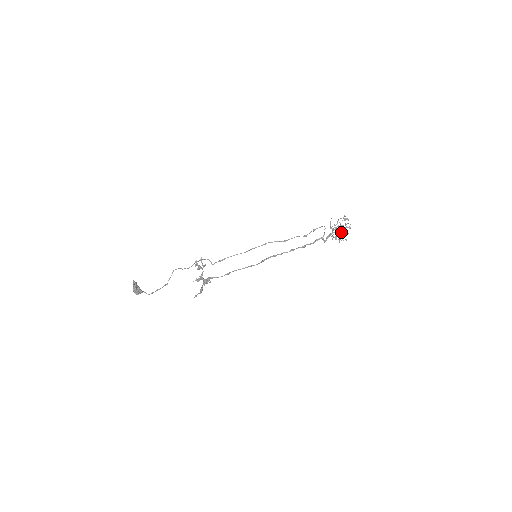
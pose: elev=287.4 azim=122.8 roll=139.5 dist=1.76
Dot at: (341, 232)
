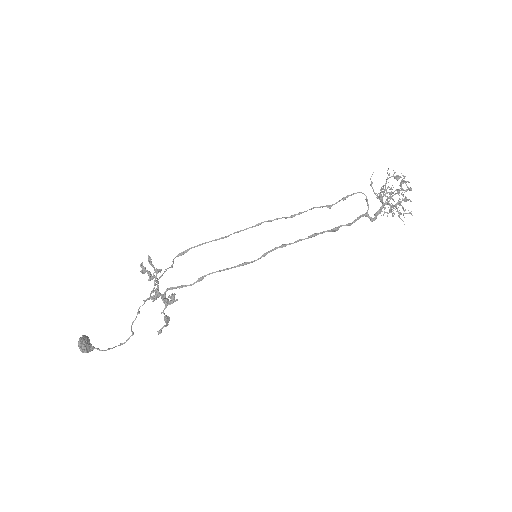
Dot at: (398, 201)
